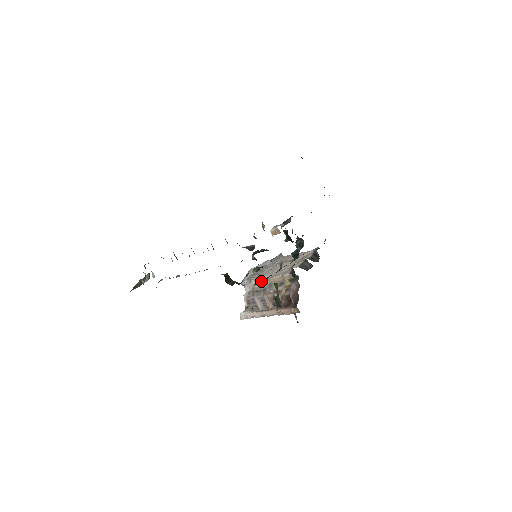
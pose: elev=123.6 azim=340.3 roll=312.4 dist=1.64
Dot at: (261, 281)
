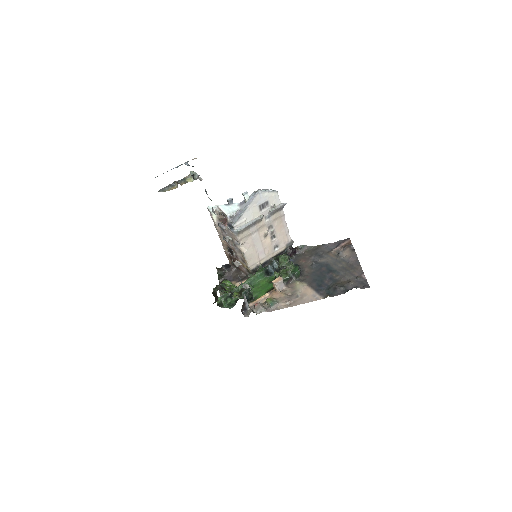
Dot at: (228, 297)
